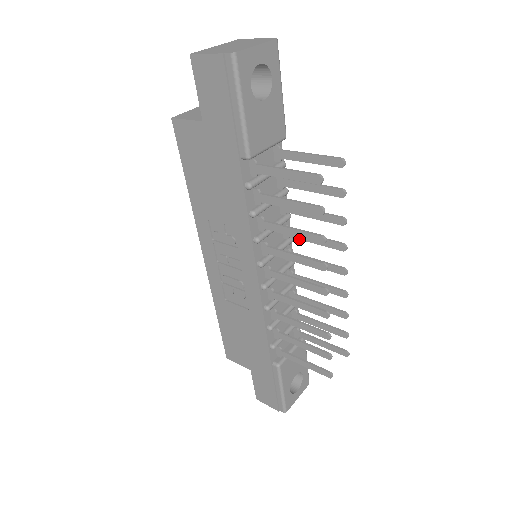
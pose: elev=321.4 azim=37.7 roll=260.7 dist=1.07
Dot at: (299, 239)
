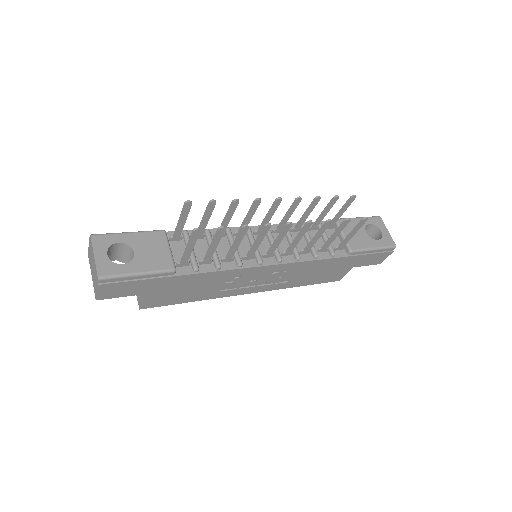
Dot at: occluded
